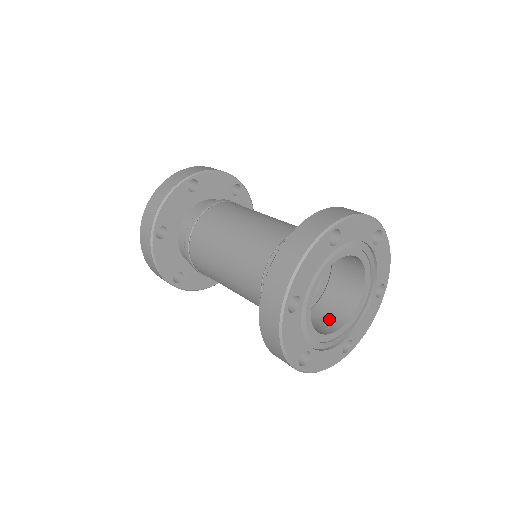
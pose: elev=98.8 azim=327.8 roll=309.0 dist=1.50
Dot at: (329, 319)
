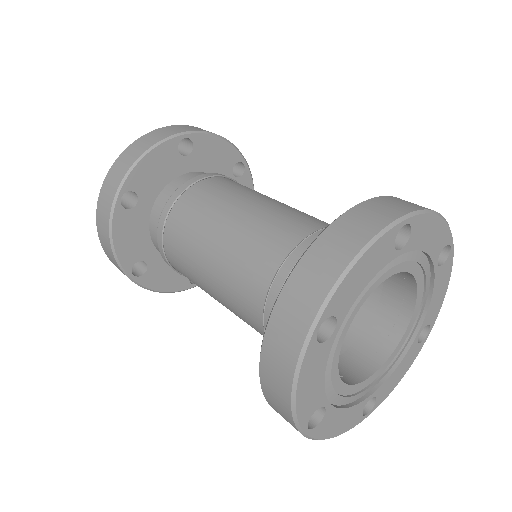
Dot at: (384, 320)
